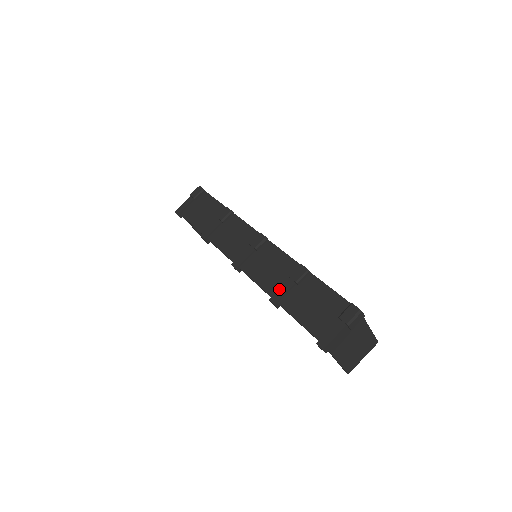
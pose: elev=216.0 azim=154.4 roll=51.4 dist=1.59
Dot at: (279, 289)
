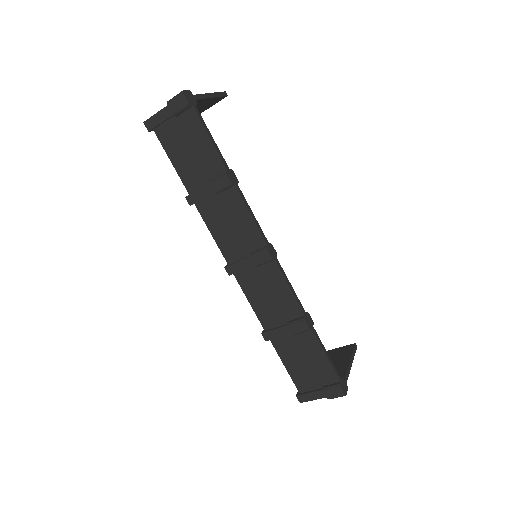
Dot at: (274, 329)
